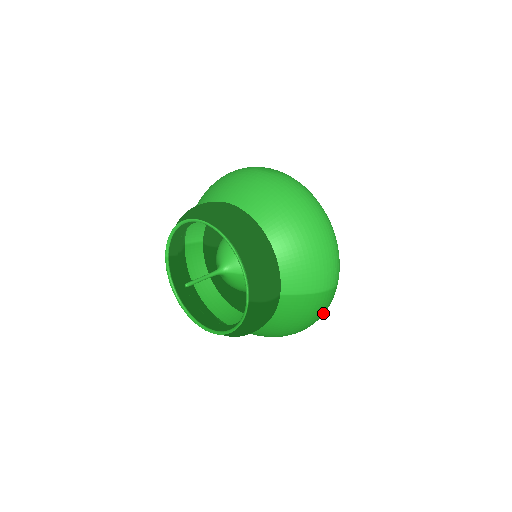
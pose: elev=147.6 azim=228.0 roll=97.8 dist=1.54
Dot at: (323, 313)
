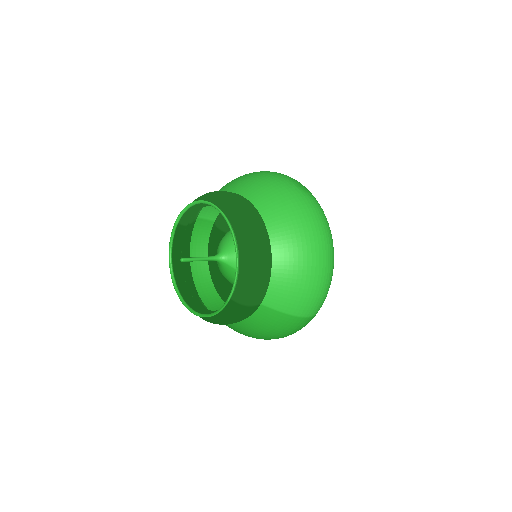
Dot at: (293, 333)
